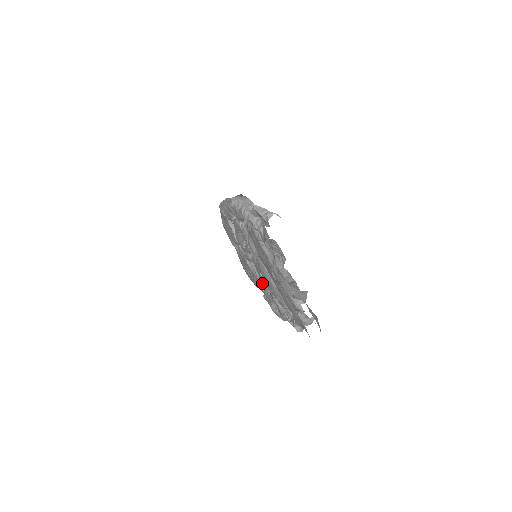
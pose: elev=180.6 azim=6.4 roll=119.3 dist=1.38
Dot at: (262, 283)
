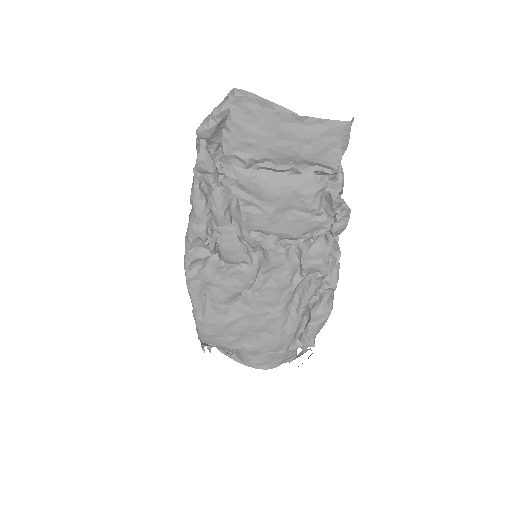
Dot at: (286, 271)
